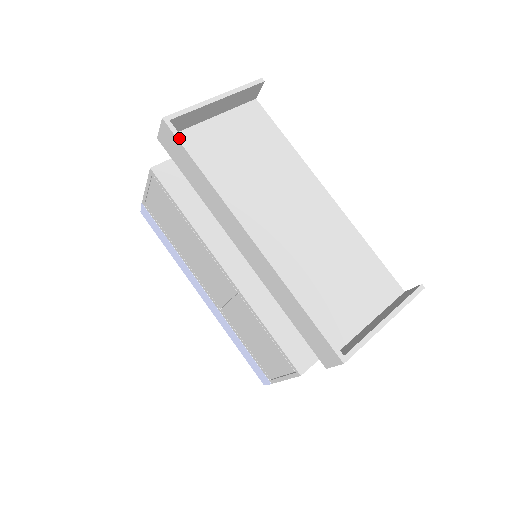
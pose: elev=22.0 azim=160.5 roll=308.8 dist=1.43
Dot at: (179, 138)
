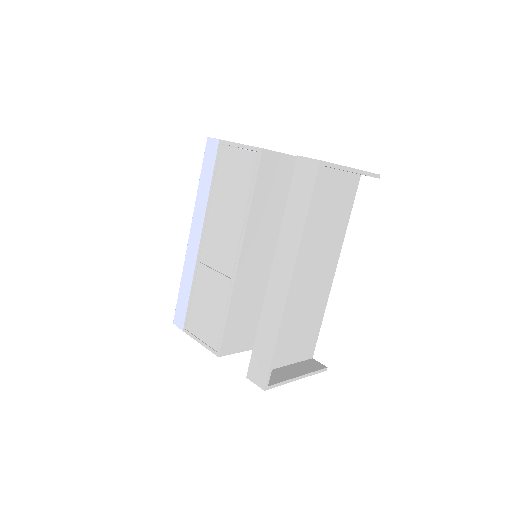
Dot at: (316, 184)
